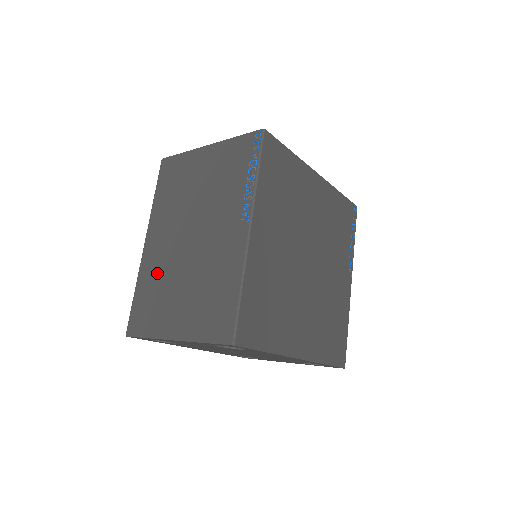
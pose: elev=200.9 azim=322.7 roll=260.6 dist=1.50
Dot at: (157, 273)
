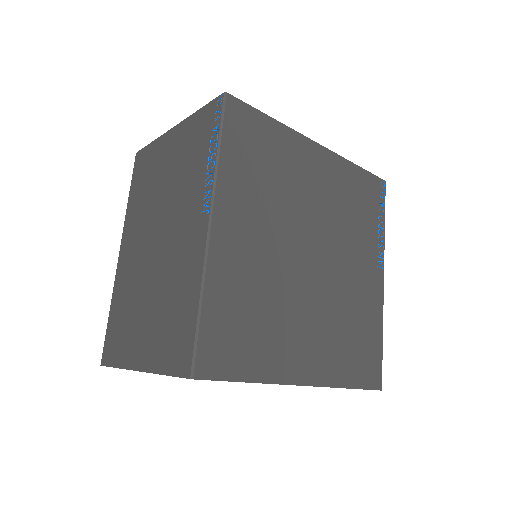
Dot at: (127, 288)
